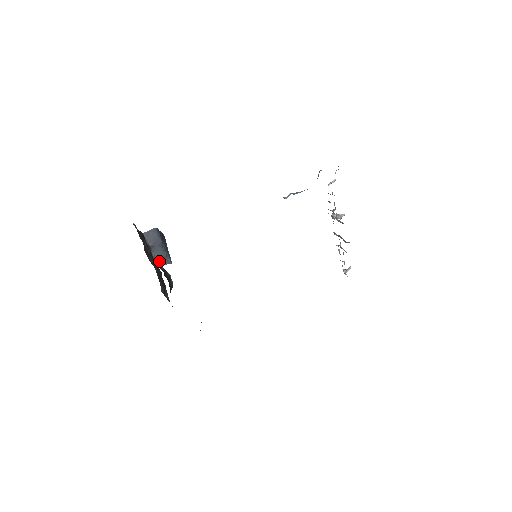
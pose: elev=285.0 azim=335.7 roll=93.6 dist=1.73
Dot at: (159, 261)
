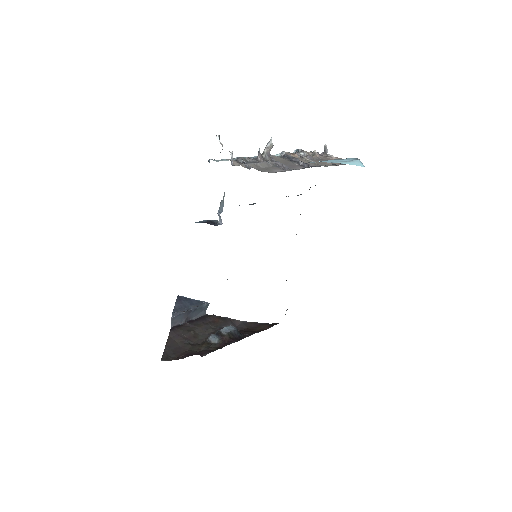
Dot at: (201, 313)
